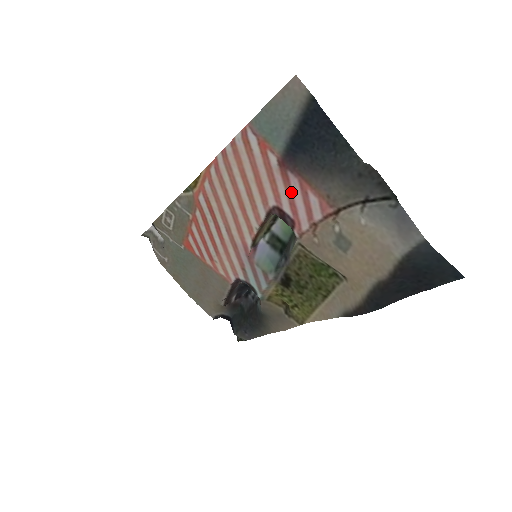
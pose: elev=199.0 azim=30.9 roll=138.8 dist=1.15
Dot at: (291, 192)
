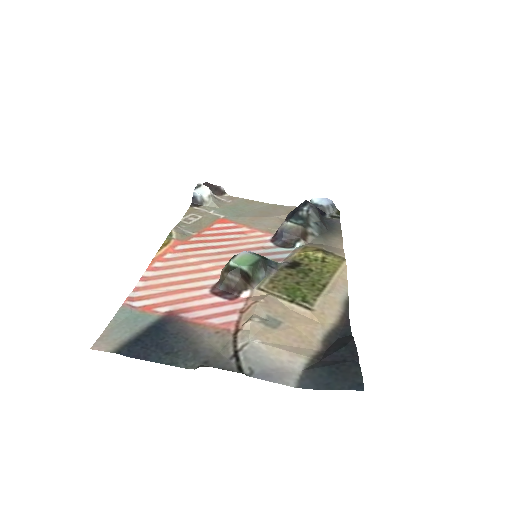
Dot at: (201, 309)
